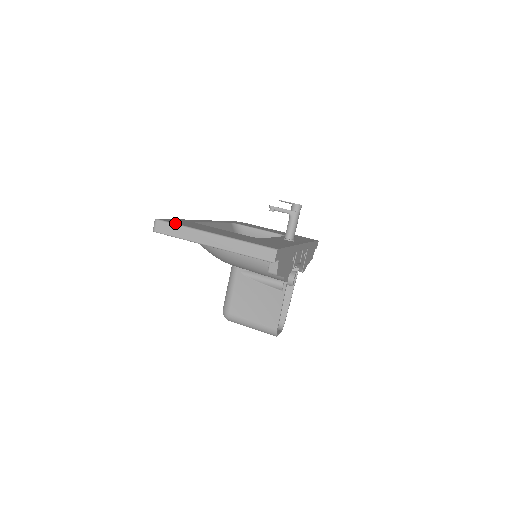
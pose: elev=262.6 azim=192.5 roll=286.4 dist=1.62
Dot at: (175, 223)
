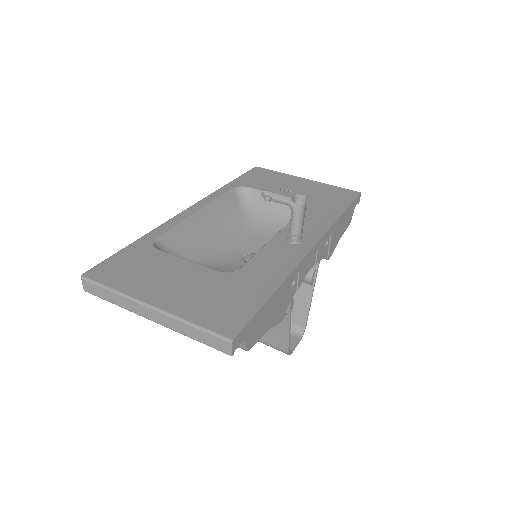
Dot at: (103, 284)
